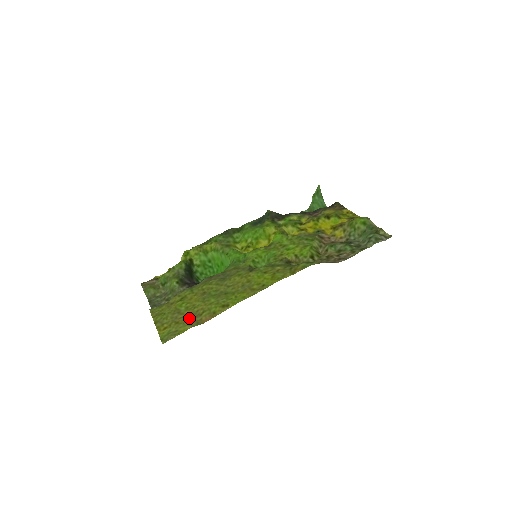
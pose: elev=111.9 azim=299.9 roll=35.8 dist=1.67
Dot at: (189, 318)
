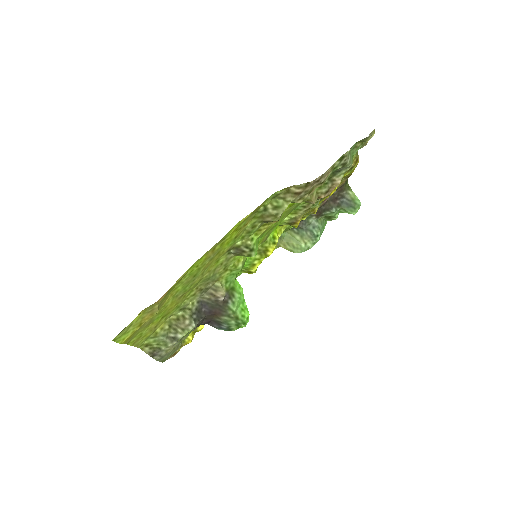
Dot at: (152, 313)
